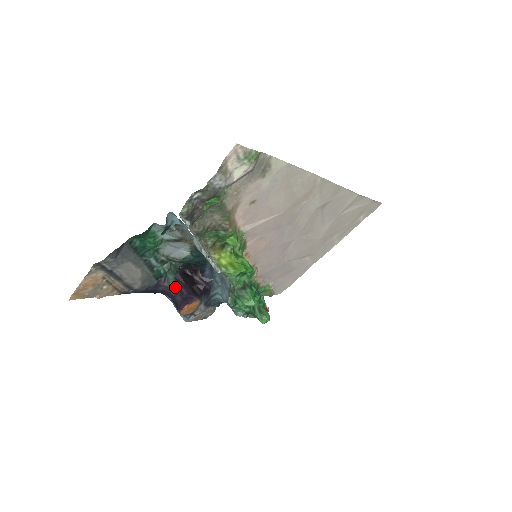
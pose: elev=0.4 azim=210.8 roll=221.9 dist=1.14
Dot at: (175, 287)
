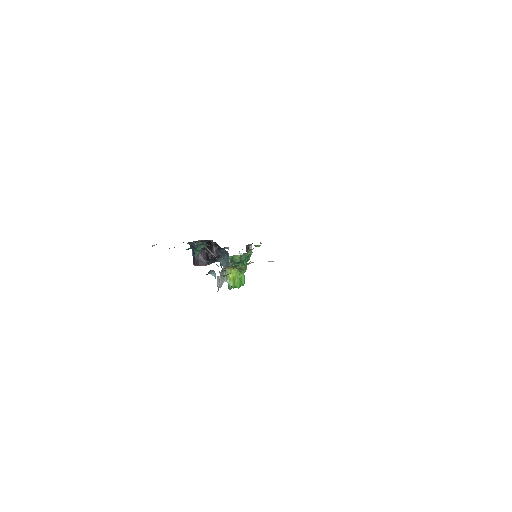
Dot at: occluded
